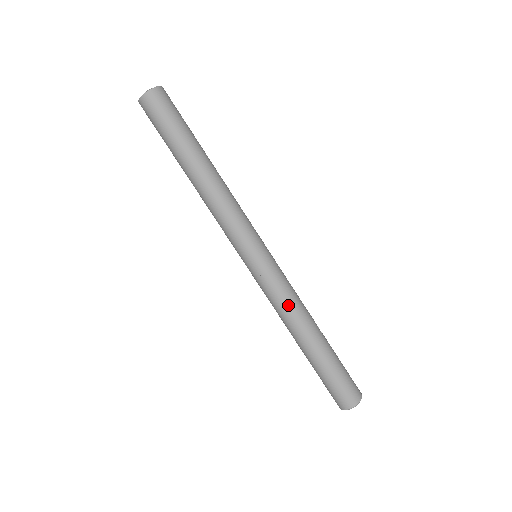
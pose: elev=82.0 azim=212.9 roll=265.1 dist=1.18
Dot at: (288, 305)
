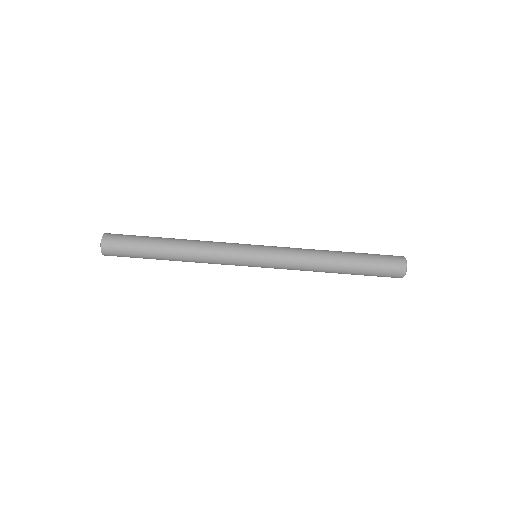
Dot at: (302, 265)
